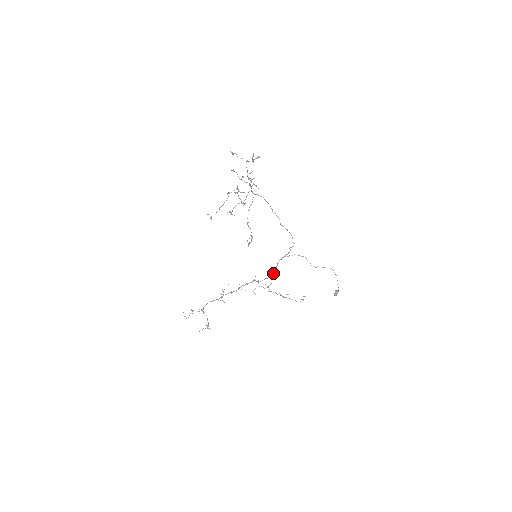
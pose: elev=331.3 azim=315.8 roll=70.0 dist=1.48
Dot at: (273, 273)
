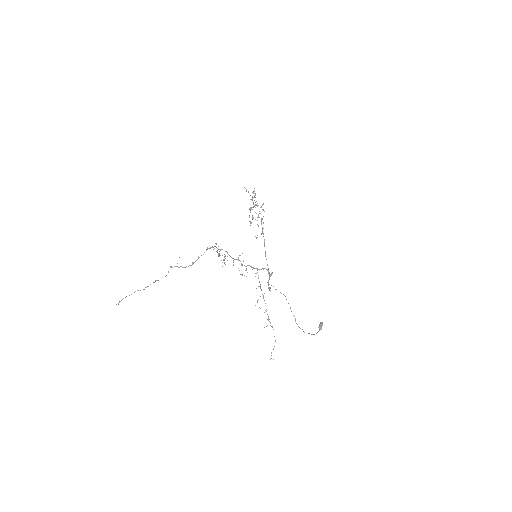
Dot at: (271, 274)
